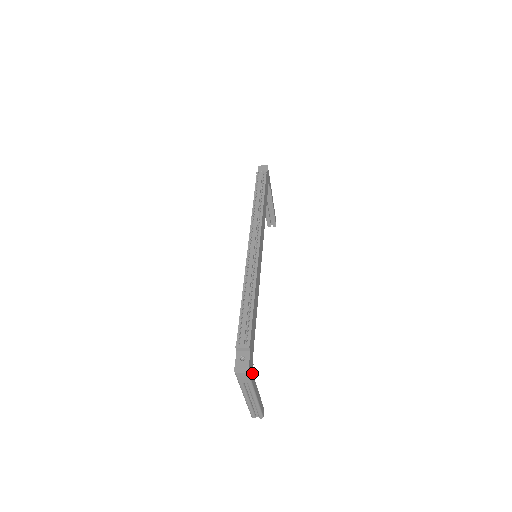
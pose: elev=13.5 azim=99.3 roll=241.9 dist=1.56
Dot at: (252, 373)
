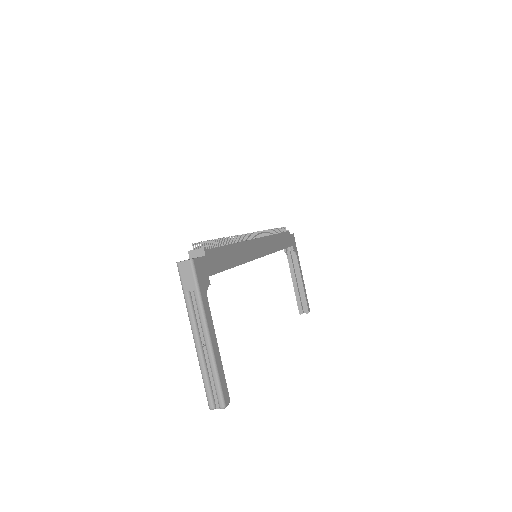
Dot at: (204, 285)
